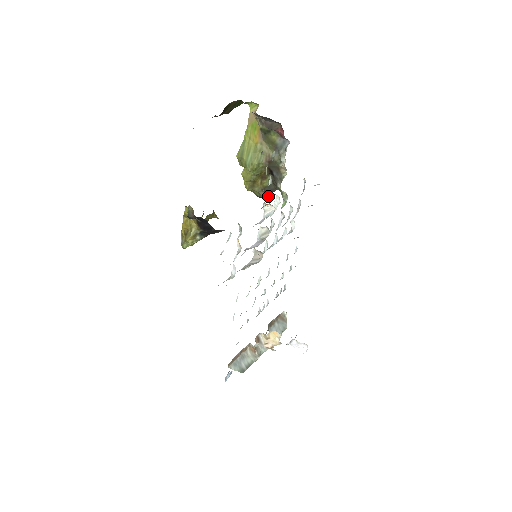
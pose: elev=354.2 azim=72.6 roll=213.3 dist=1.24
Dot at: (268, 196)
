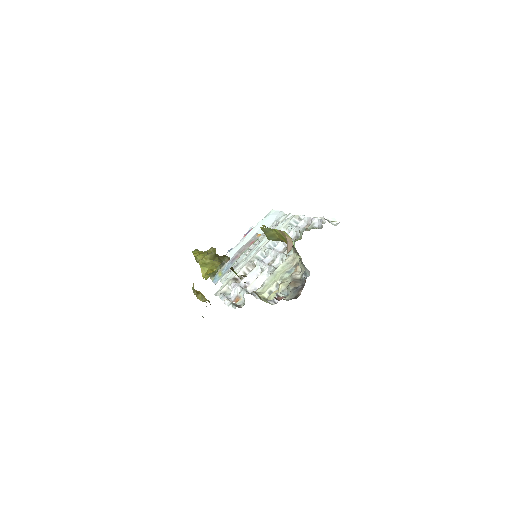
Dot at: occluded
